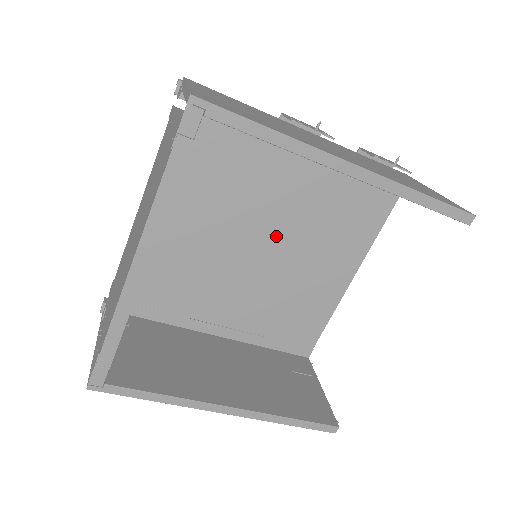
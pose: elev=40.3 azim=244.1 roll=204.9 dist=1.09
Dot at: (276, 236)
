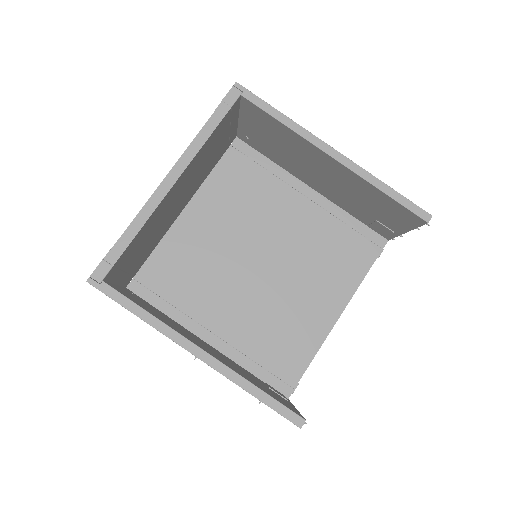
Dot at: (276, 256)
